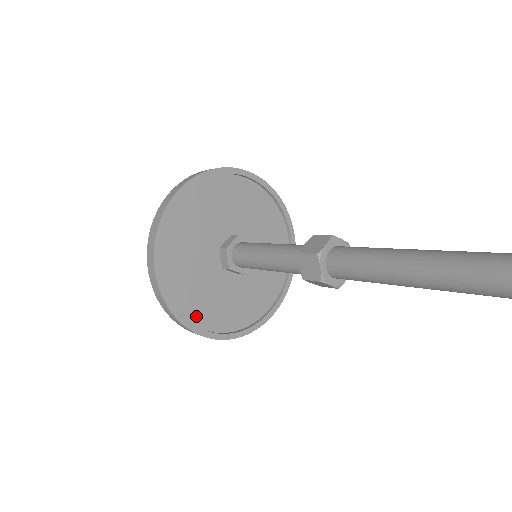
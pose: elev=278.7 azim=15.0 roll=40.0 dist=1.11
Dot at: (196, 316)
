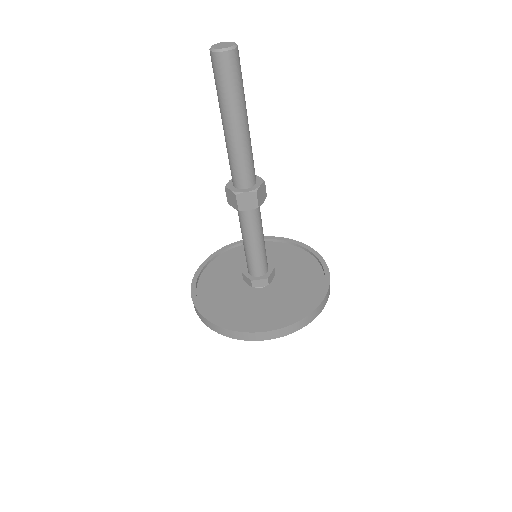
Dot at: (205, 299)
